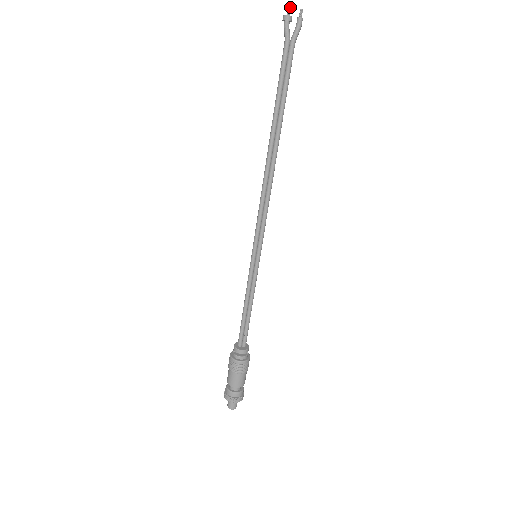
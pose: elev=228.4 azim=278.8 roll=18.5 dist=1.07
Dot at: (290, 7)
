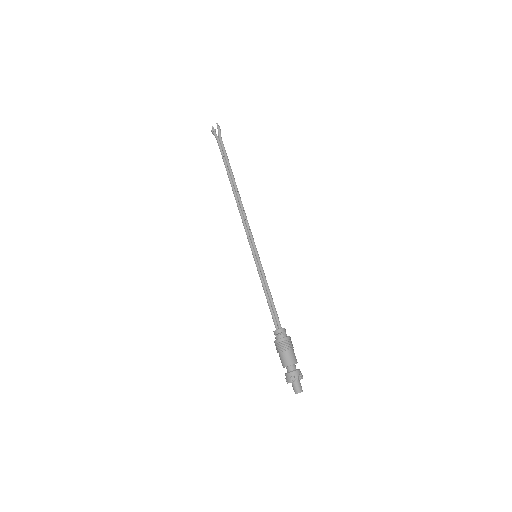
Dot at: (212, 126)
